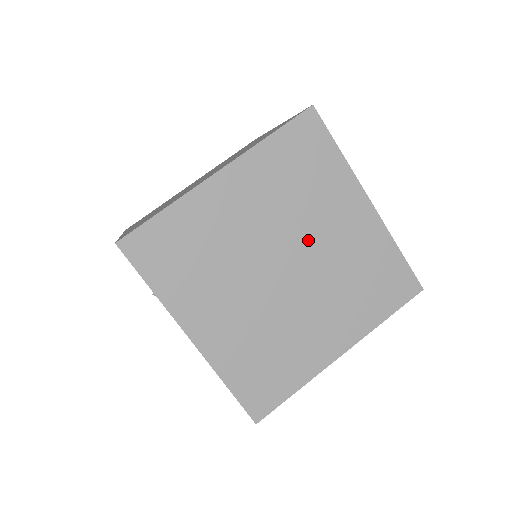
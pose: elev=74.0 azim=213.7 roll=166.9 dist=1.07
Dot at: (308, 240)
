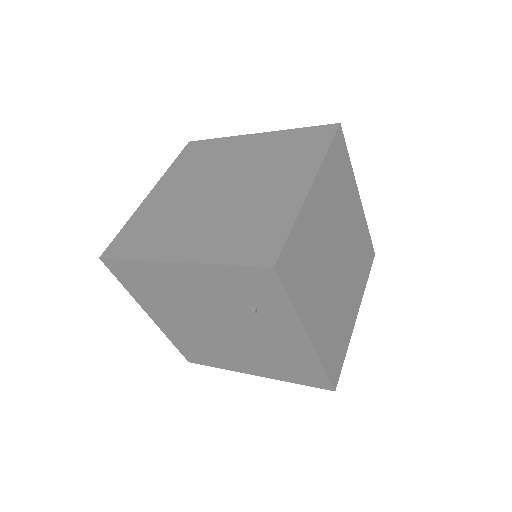
Dot at: (344, 233)
